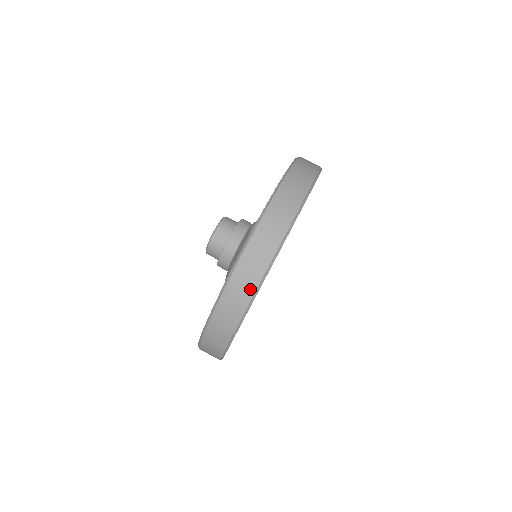
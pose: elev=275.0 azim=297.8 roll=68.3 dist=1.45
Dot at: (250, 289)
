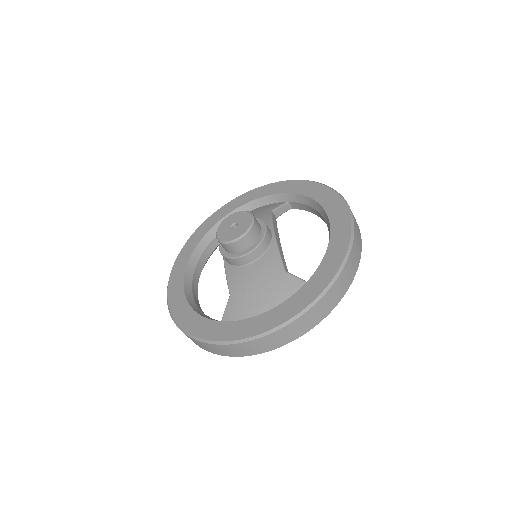
Dot at: (282, 343)
